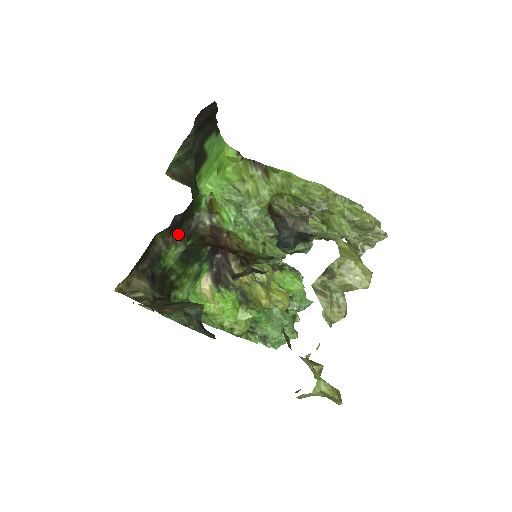
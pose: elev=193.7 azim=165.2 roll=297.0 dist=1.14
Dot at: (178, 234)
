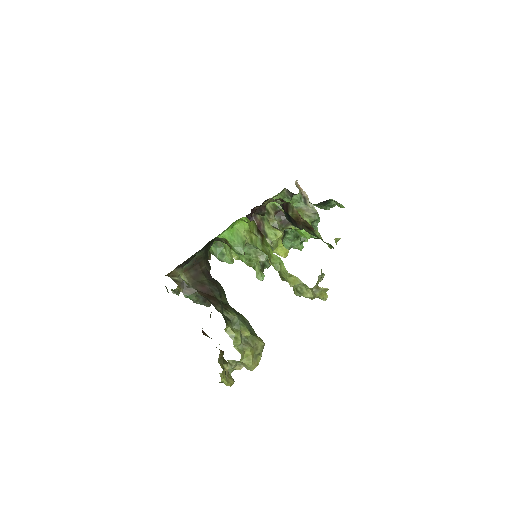
Dot at: occluded
